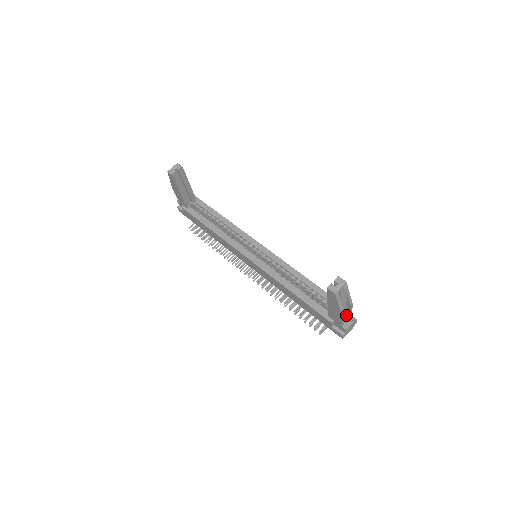
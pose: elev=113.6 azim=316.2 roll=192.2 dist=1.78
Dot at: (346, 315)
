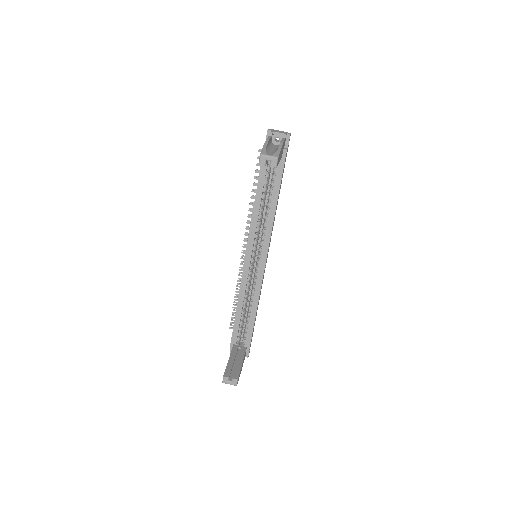
Dot at: occluded
